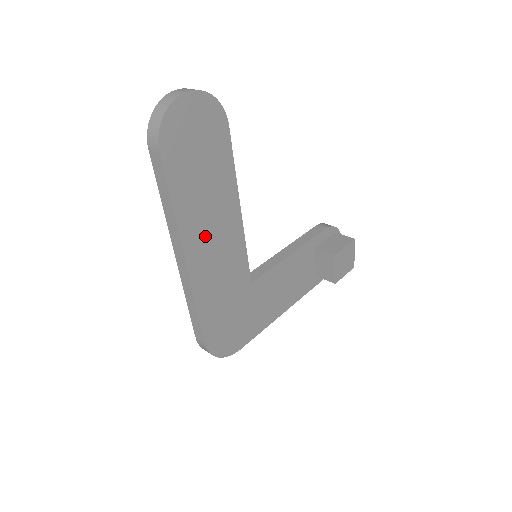
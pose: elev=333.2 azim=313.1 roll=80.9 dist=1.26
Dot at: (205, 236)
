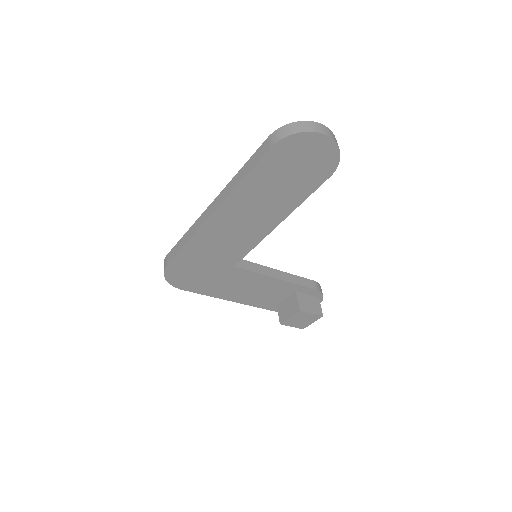
Dot at: (240, 214)
